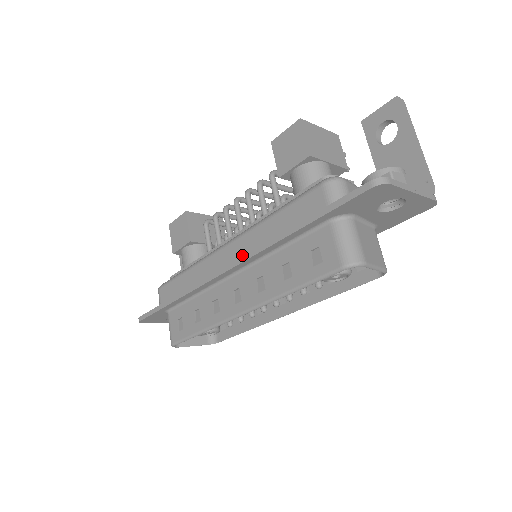
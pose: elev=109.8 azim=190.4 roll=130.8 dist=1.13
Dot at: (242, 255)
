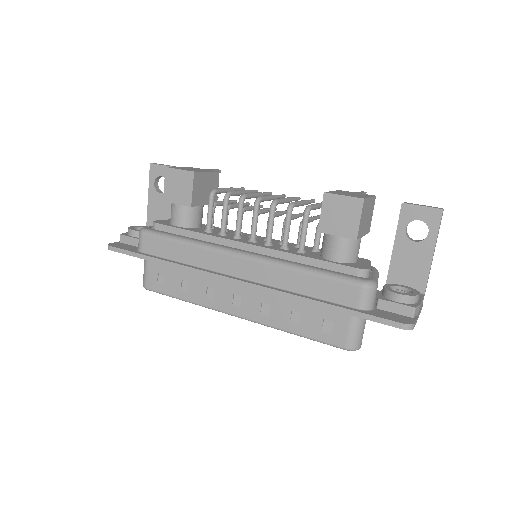
Dot at: (257, 279)
